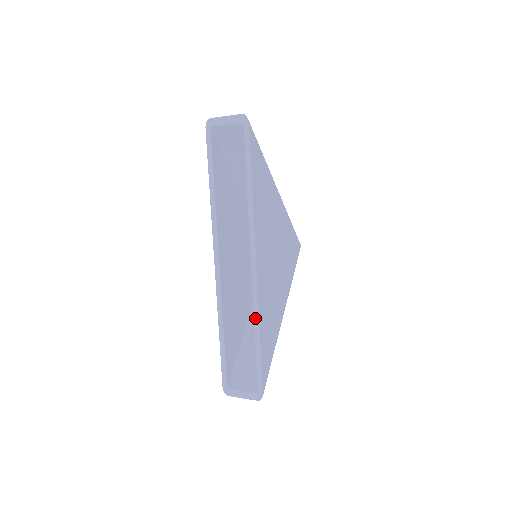
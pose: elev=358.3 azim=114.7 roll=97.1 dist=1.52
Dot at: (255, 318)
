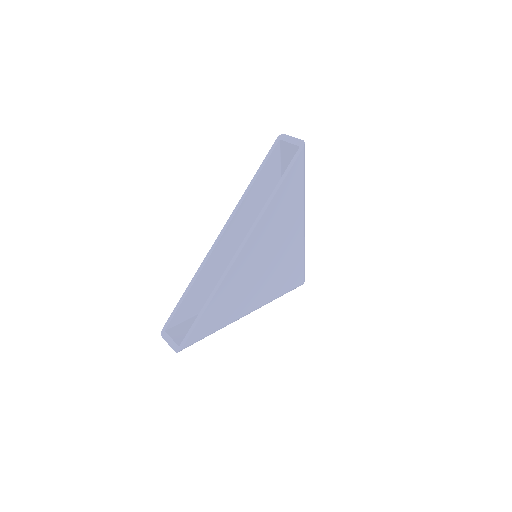
Dot at: (215, 289)
